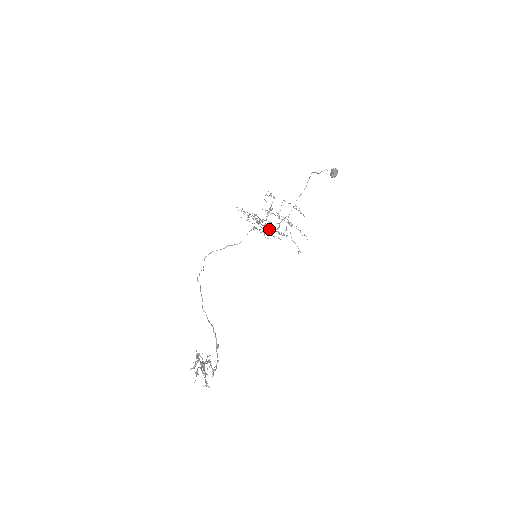
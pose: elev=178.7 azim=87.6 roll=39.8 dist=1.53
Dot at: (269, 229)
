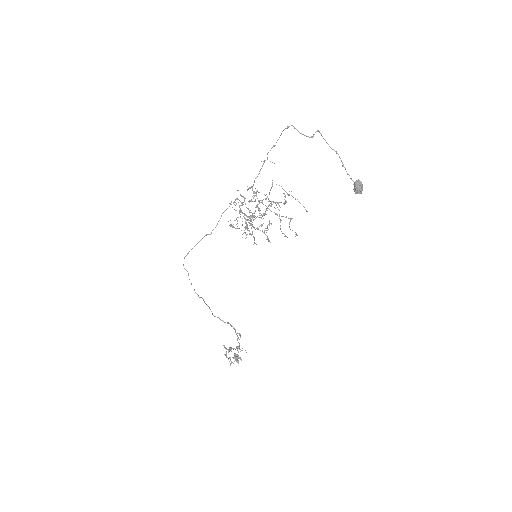
Dot at: (258, 217)
